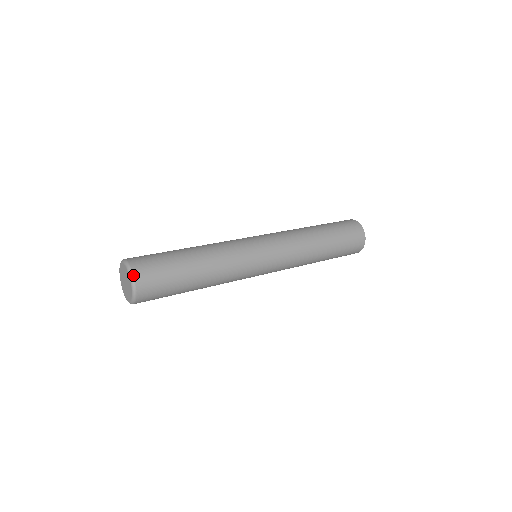
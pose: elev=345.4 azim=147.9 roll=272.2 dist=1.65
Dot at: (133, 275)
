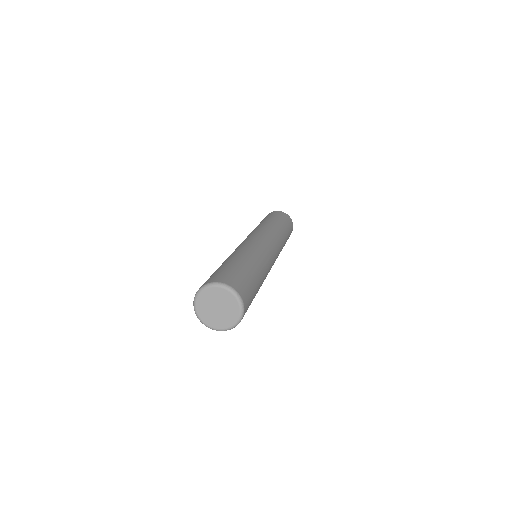
Dot at: (240, 296)
